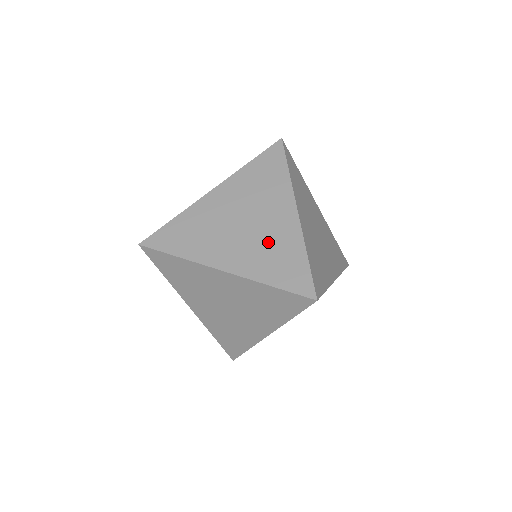
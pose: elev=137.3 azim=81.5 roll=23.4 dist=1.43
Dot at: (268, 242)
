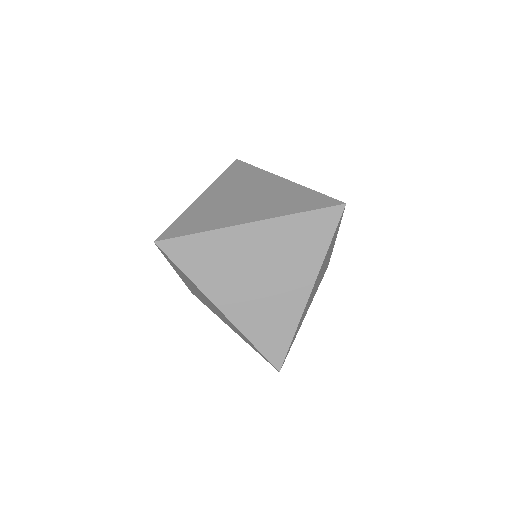
Dot at: (275, 197)
